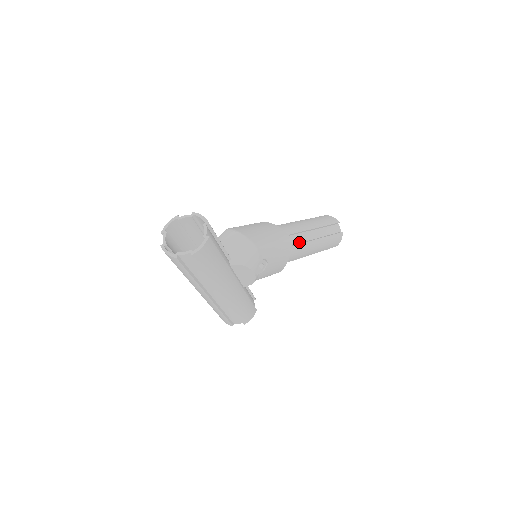
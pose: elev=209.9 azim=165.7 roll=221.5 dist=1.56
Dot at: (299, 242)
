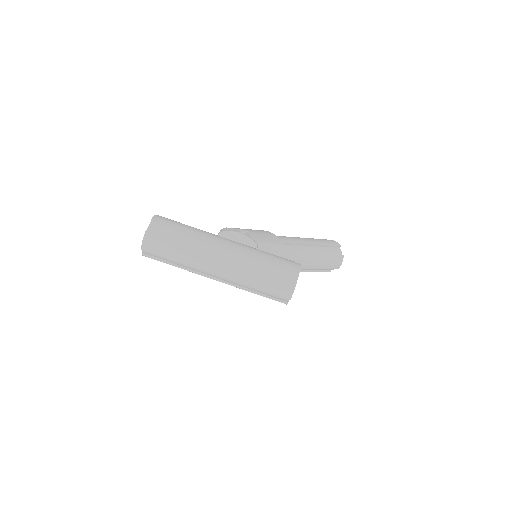
Dot at: occluded
